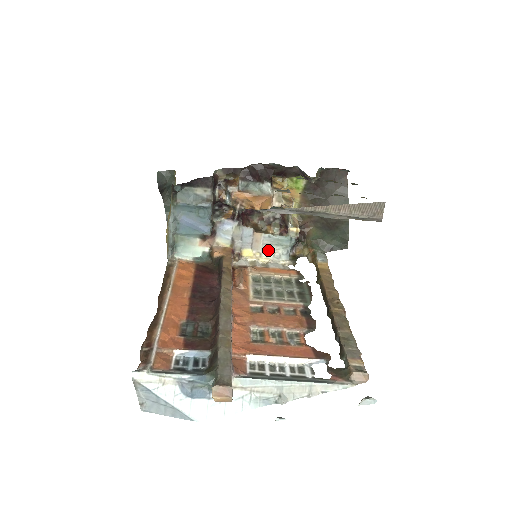
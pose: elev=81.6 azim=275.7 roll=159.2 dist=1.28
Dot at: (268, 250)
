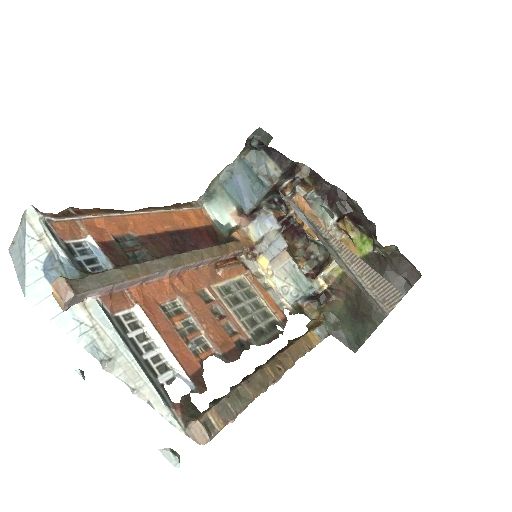
Dot at: (282, 277)
